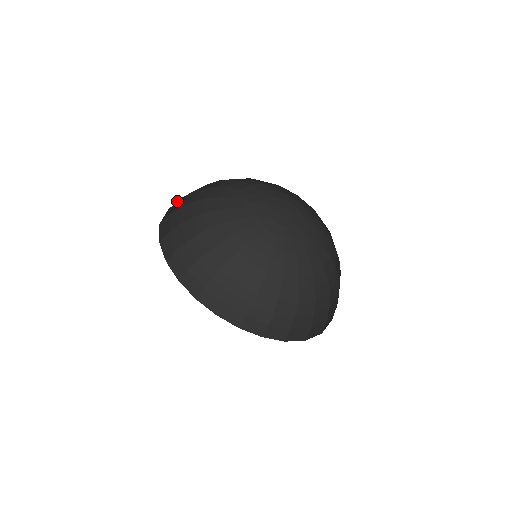
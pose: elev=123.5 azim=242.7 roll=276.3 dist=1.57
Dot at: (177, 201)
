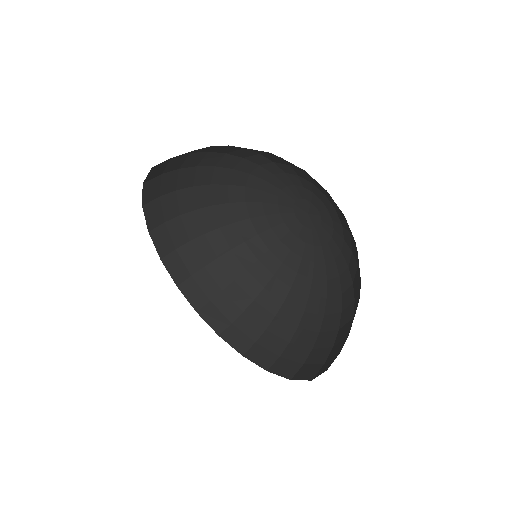
Dot at: occluded
